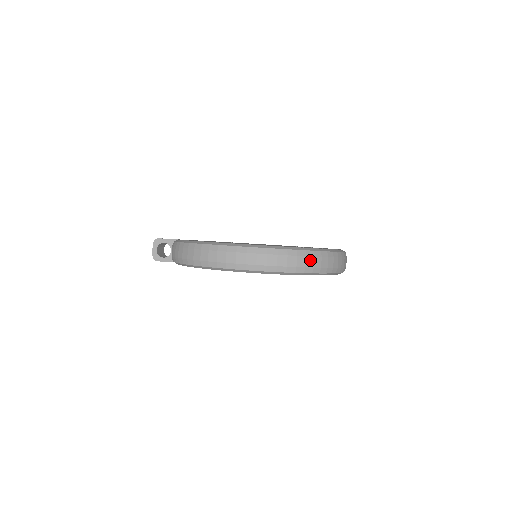
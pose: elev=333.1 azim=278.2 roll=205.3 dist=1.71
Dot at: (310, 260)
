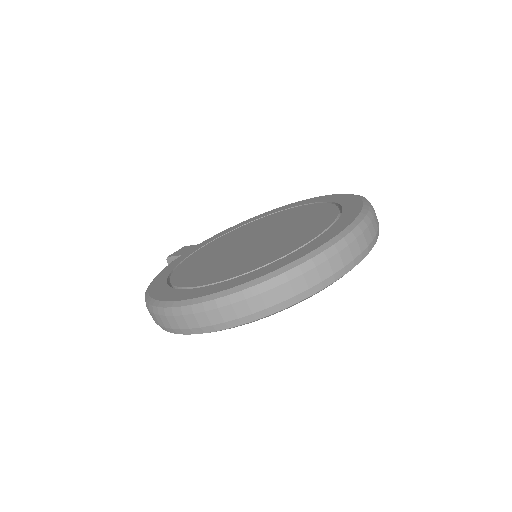
Dot at: (241, 306)
